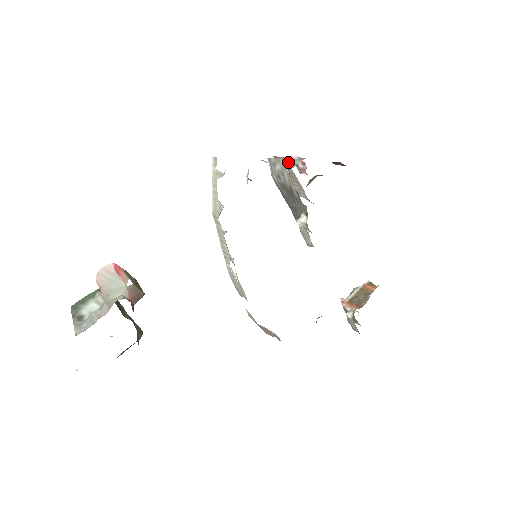
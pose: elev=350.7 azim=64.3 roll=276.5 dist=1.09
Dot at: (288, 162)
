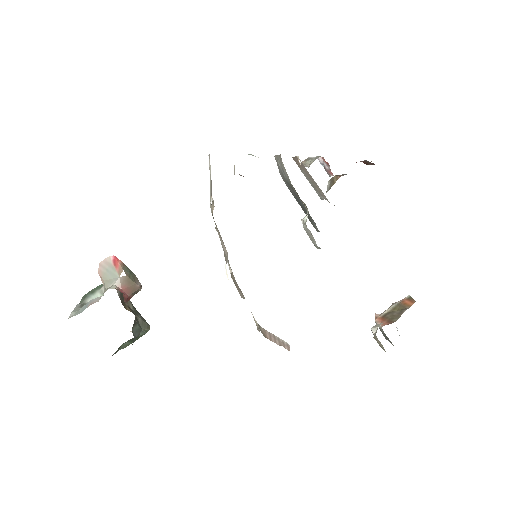
Dot at: (300, 160)
